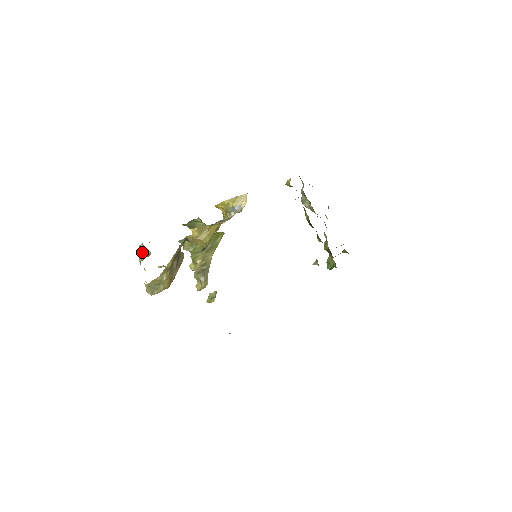
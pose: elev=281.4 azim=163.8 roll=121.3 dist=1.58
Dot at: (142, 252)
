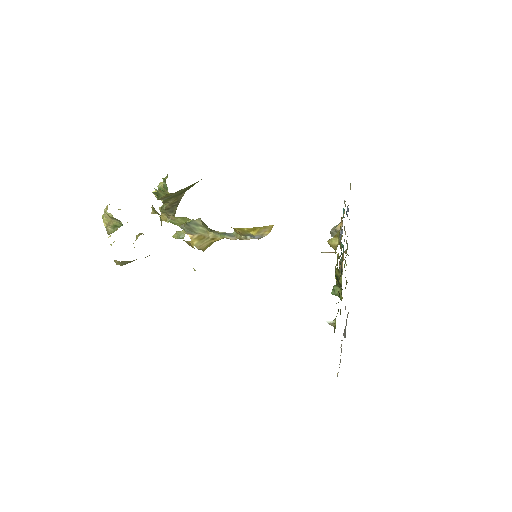
Dot at: occluded
